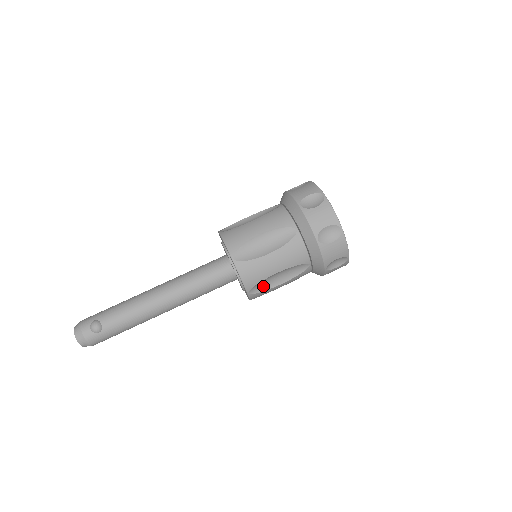
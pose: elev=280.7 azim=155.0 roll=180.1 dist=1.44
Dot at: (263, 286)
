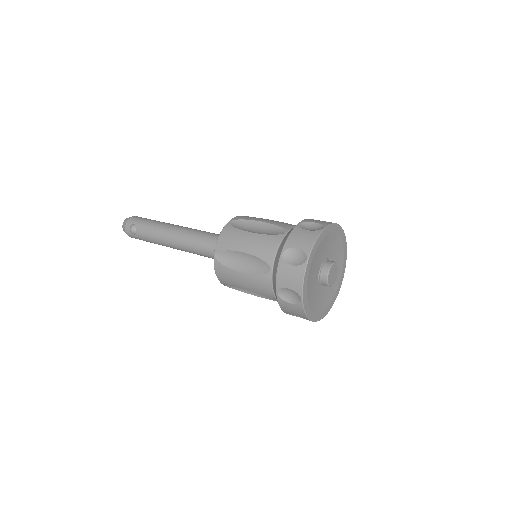
Dot at: (238, 287)
